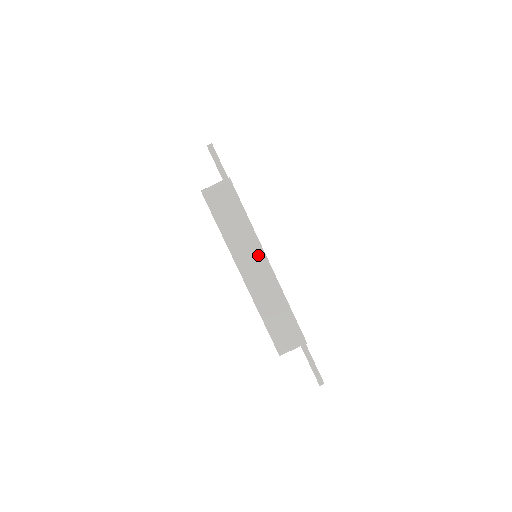
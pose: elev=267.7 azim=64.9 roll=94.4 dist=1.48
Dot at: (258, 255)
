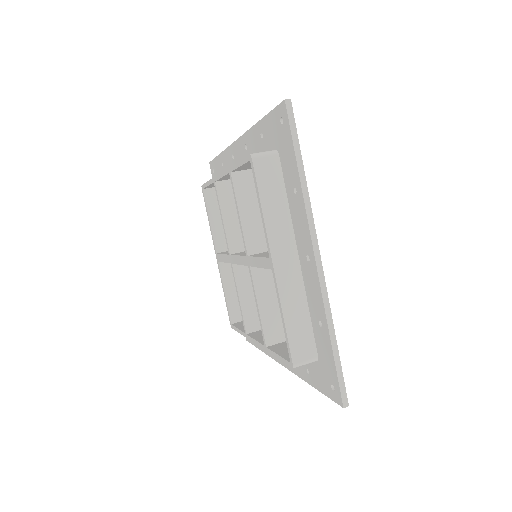
Dot at: (311, 239)
